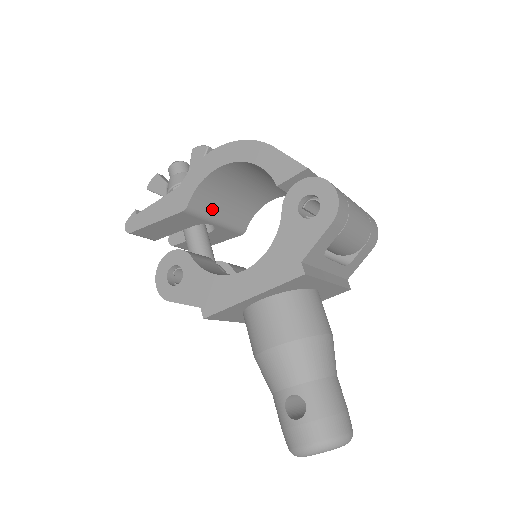
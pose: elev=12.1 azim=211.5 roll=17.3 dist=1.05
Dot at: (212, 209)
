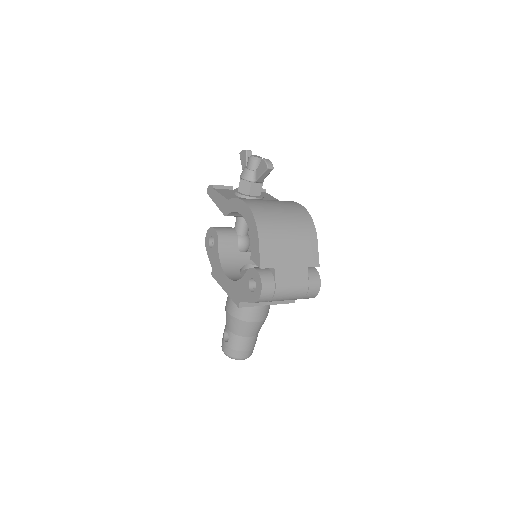
Dot at: occluded
